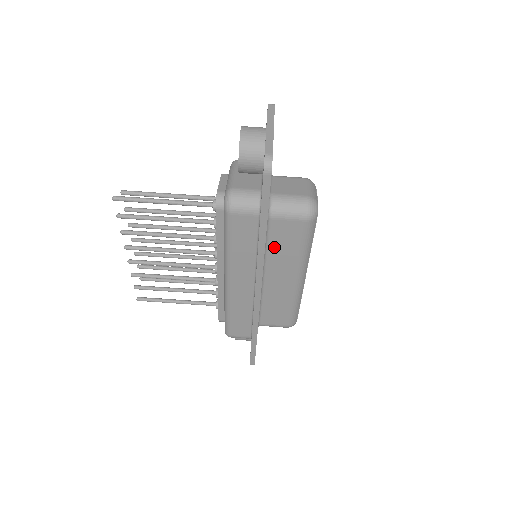
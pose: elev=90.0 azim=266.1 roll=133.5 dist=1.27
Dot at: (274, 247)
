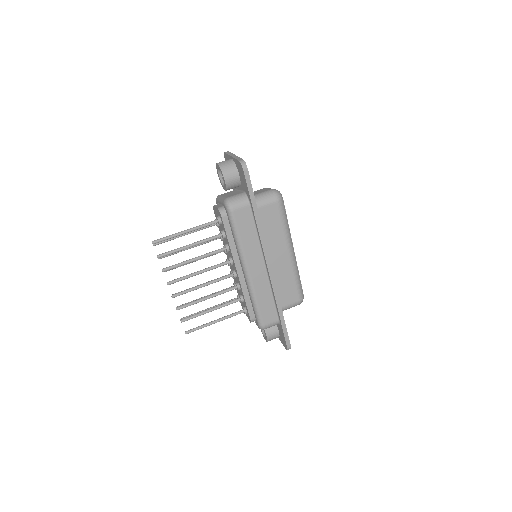
Dot at: (266, 231)
